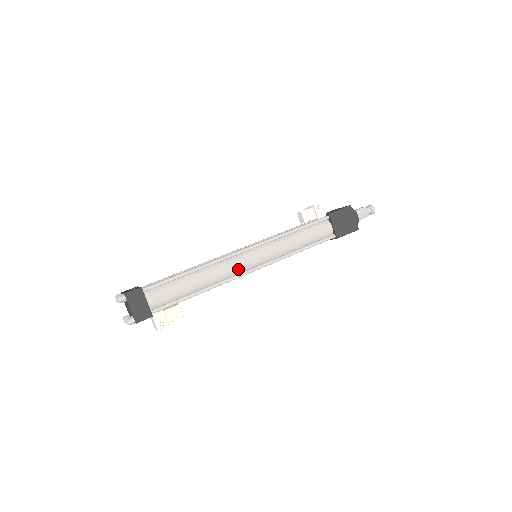
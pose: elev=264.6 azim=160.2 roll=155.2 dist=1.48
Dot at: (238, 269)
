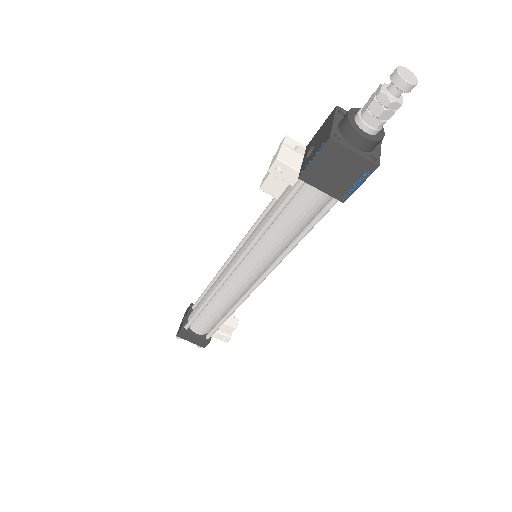
Dot at: (242, 288)
